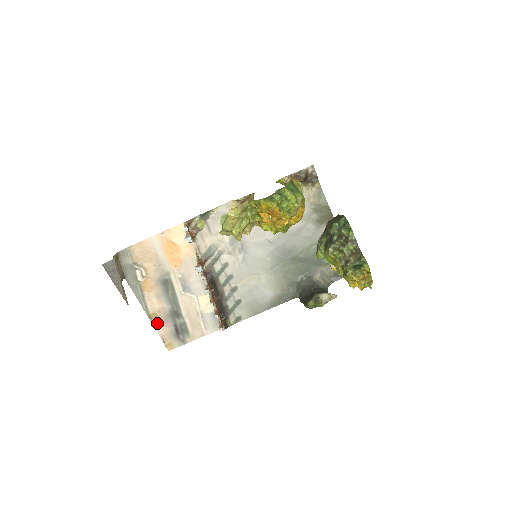
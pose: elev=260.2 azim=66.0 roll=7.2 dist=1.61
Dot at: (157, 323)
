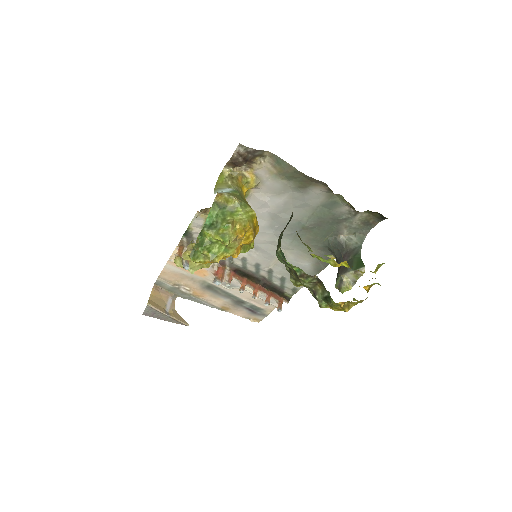
Dot at: (231, 311)
